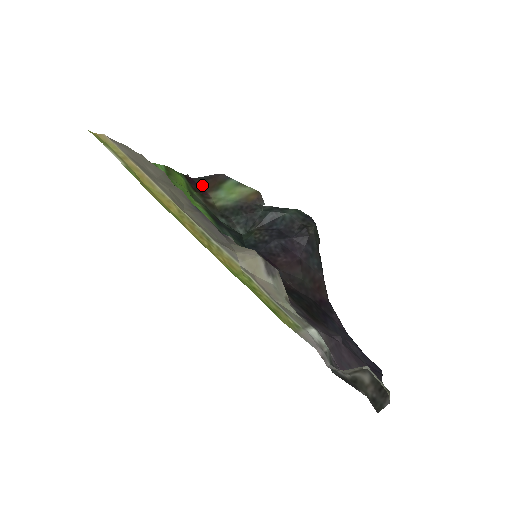
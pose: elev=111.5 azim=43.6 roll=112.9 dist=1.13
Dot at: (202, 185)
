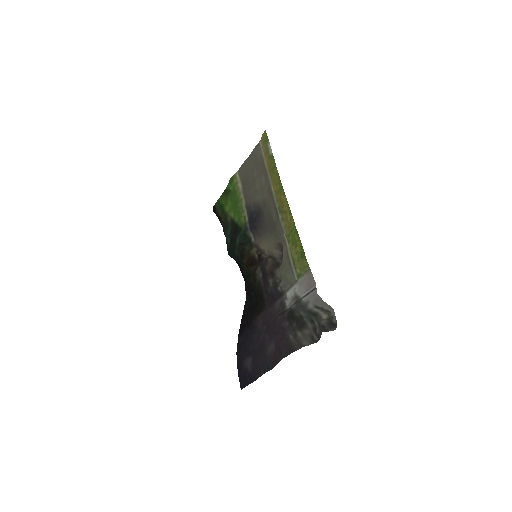
Dot at: occluded
